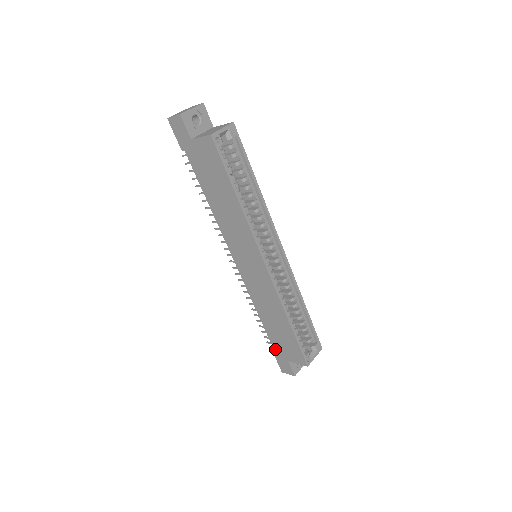
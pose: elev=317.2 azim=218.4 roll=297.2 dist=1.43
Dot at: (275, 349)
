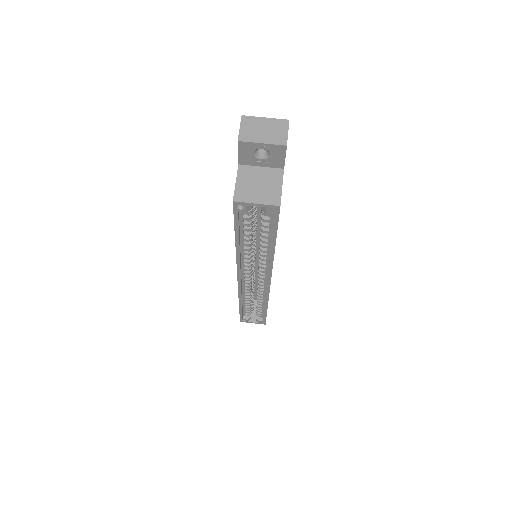
Dot at: occluded
